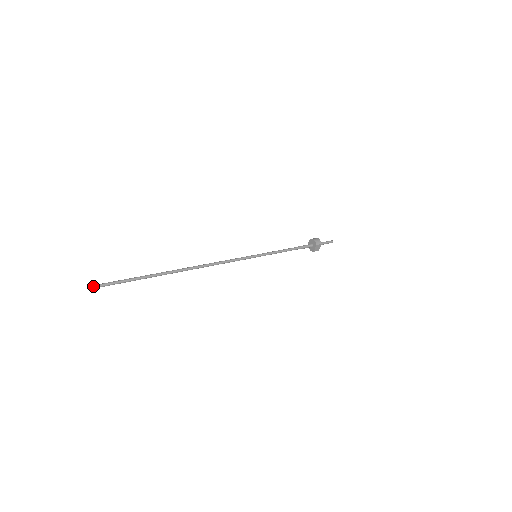
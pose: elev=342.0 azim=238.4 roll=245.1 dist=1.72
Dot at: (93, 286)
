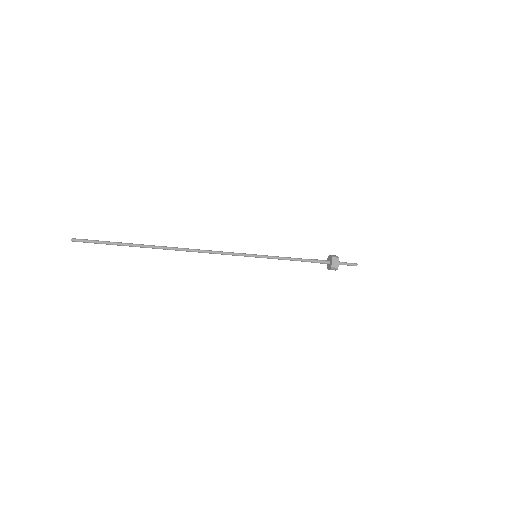
Dot at: occluded
